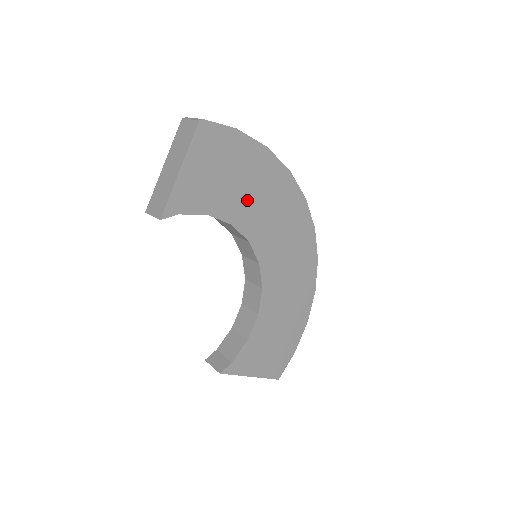
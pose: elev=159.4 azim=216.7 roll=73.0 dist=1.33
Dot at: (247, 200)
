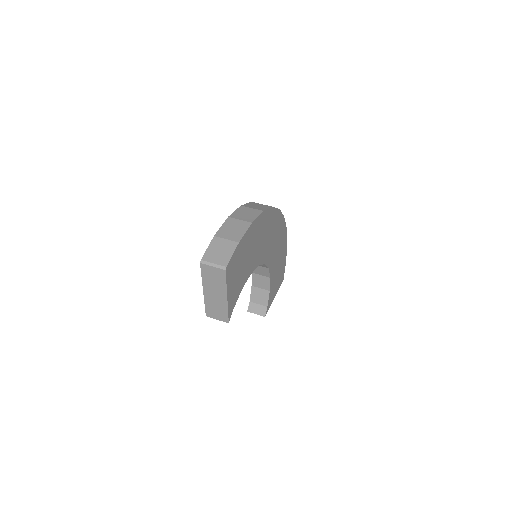
Dot at: (252, 255)
